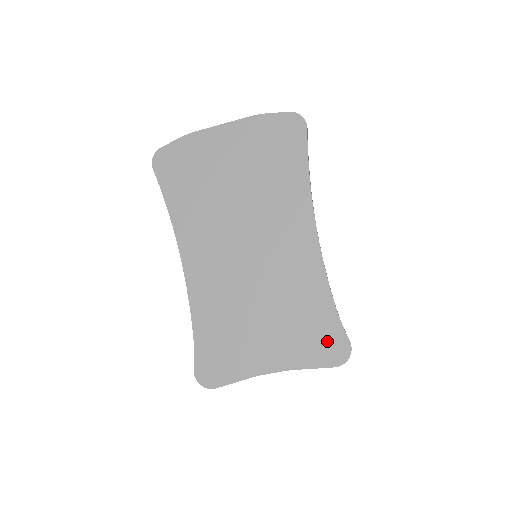
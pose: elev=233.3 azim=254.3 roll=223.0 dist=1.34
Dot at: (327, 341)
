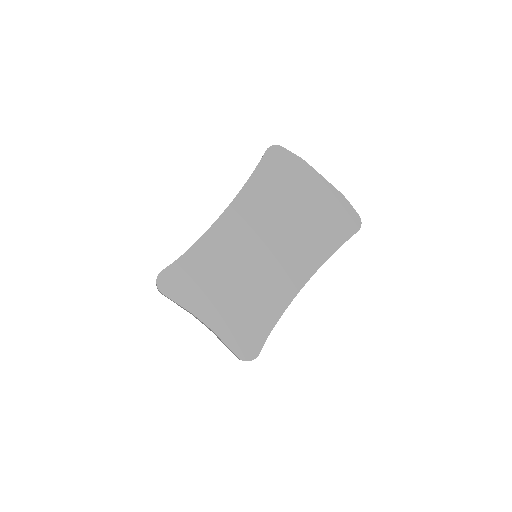
Dot at: (249, 340)
